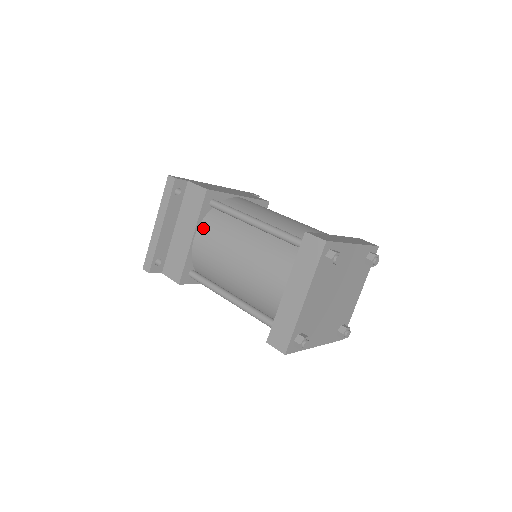
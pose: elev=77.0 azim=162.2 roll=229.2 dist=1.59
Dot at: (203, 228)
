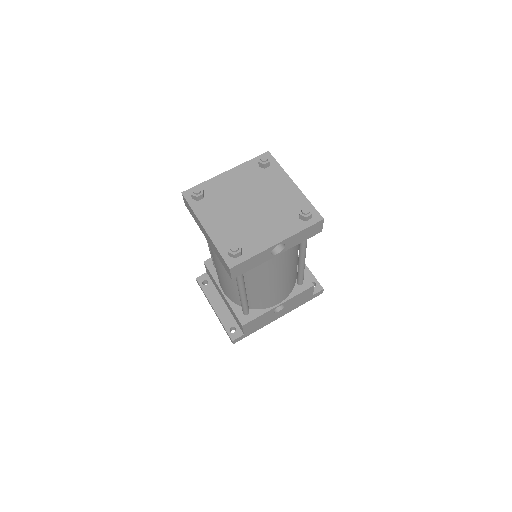
Dot at: occluded
